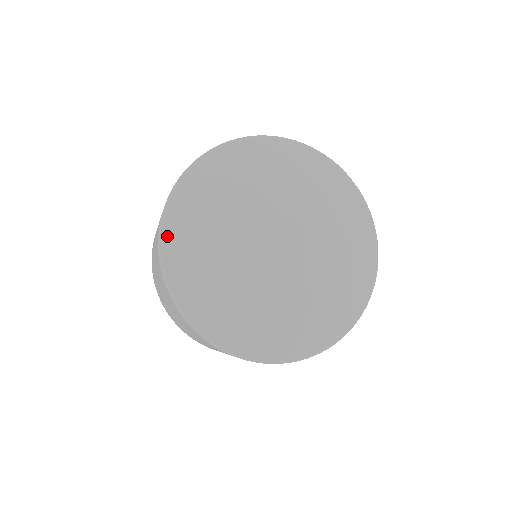
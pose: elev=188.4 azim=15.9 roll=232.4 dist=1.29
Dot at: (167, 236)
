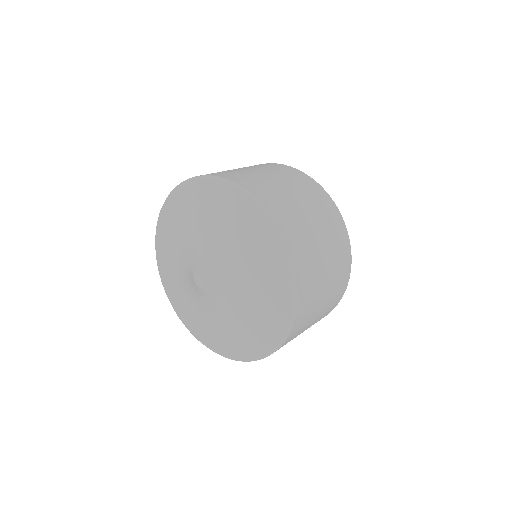
Dot at: (160, 224)
